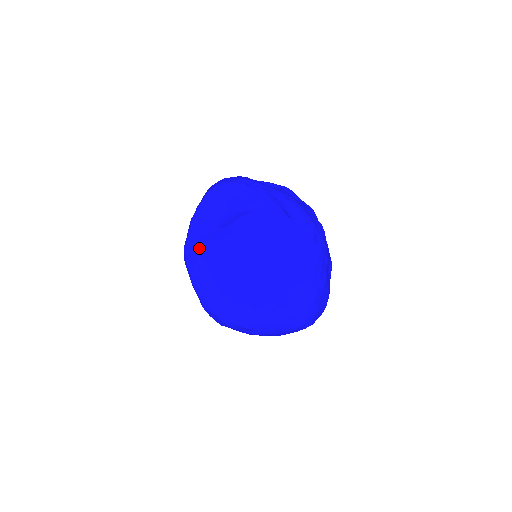
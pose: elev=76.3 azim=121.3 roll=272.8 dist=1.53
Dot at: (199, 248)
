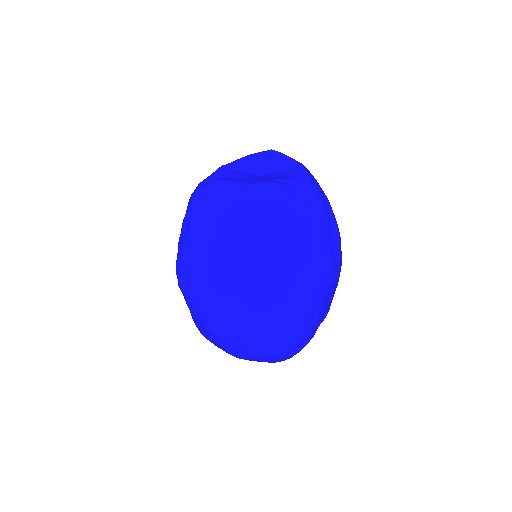
Dot at: (222, 182)
